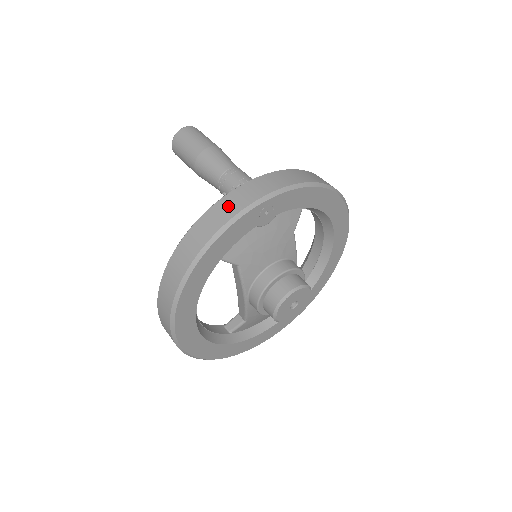
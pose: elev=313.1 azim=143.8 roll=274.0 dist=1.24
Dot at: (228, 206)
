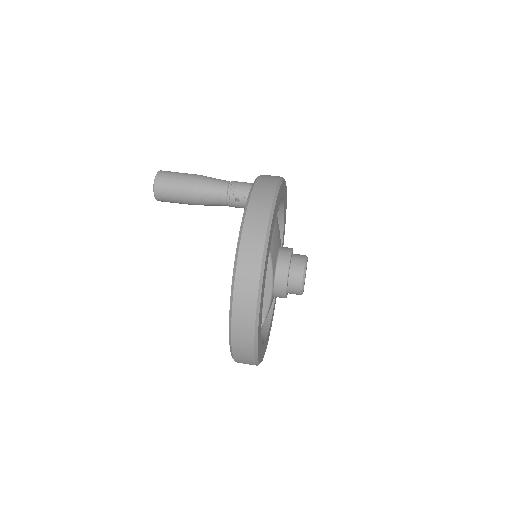
Dot at: (261, 197)
